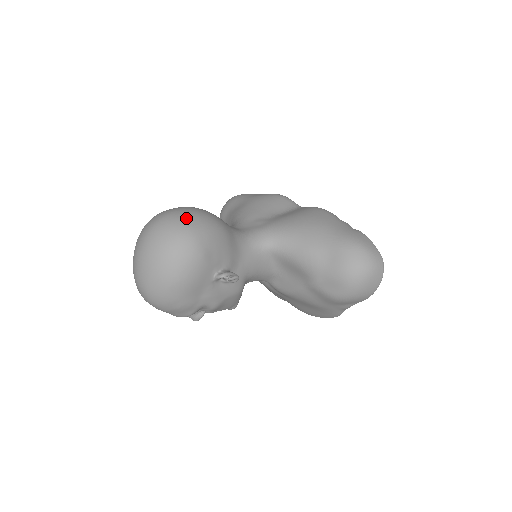
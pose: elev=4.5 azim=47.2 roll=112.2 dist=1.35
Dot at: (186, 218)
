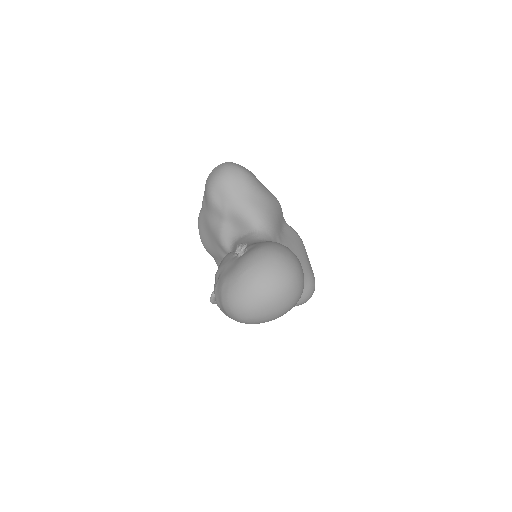
Dot at: occluded
